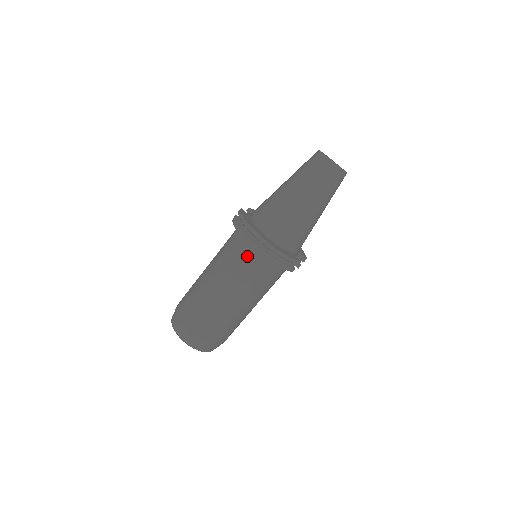
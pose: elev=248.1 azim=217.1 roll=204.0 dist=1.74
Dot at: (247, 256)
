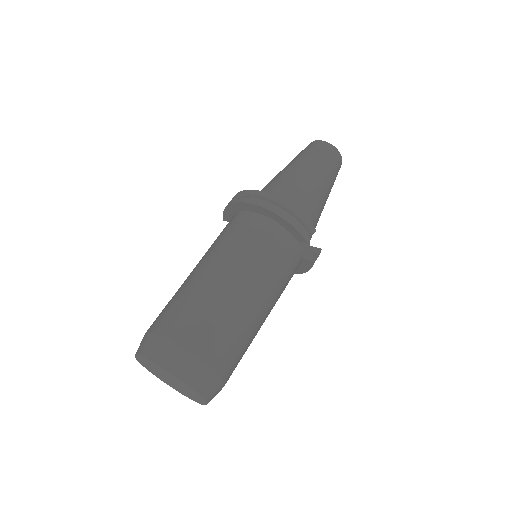
Dot at: (245, 224)
